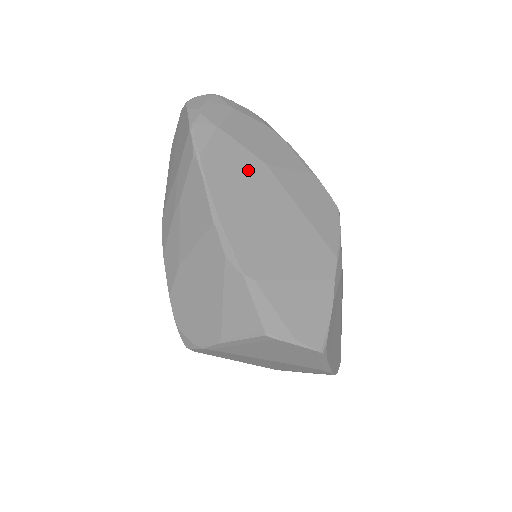
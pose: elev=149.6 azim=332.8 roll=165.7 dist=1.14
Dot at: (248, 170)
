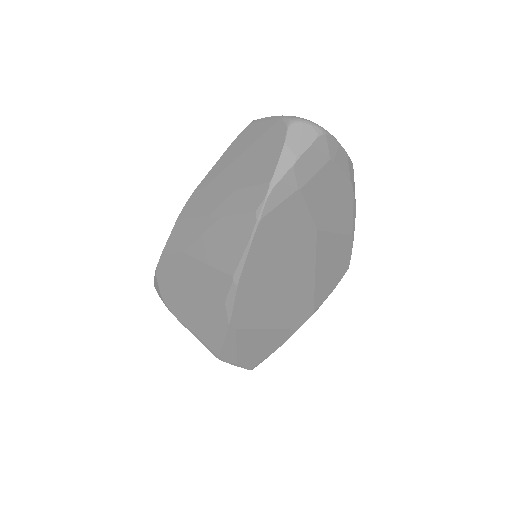
Dot at: (296, 236)
